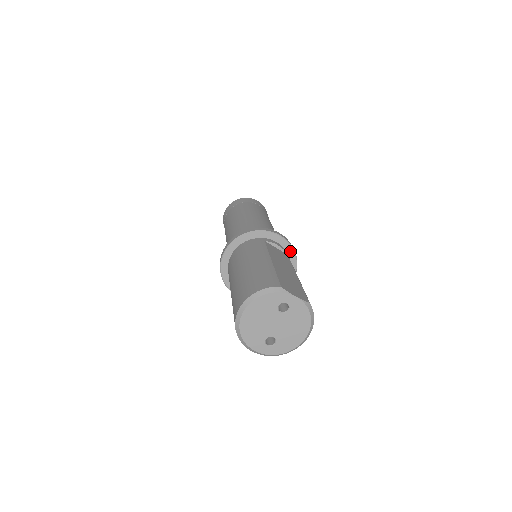
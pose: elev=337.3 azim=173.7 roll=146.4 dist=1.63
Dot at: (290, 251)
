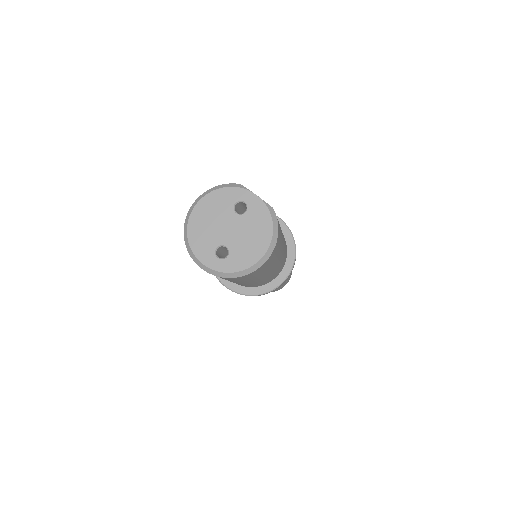
Dot at: (288, 236)
